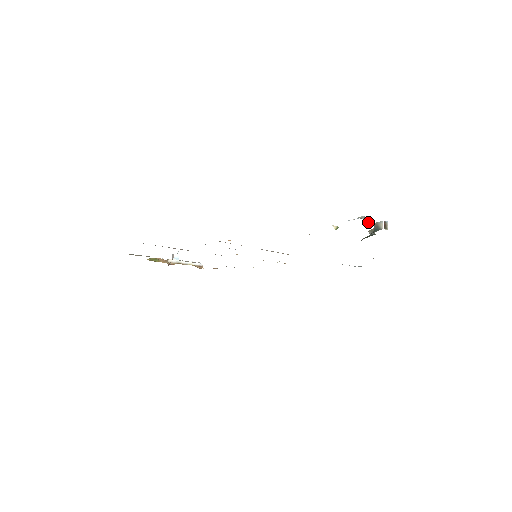
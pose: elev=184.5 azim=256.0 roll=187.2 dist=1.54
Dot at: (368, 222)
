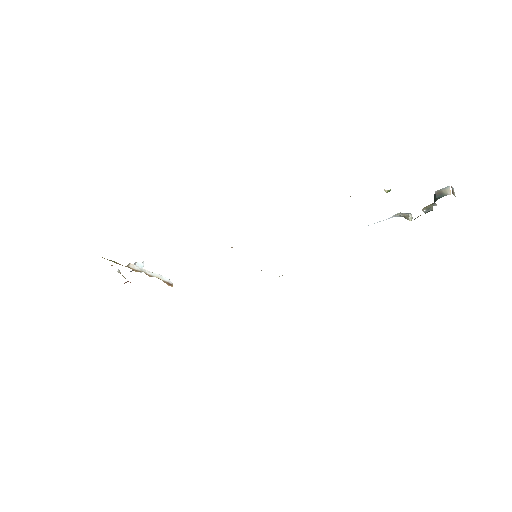
Dot at: (409, 216)
